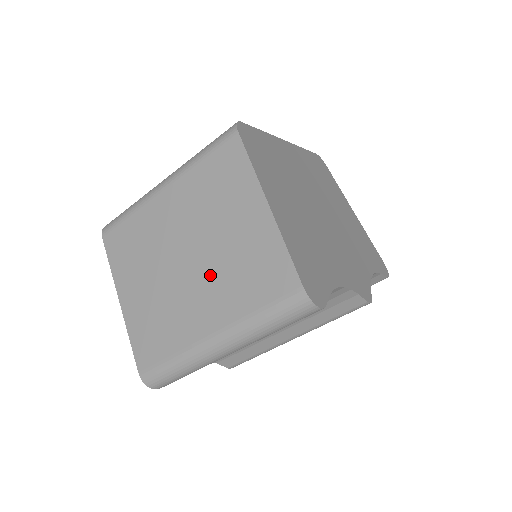
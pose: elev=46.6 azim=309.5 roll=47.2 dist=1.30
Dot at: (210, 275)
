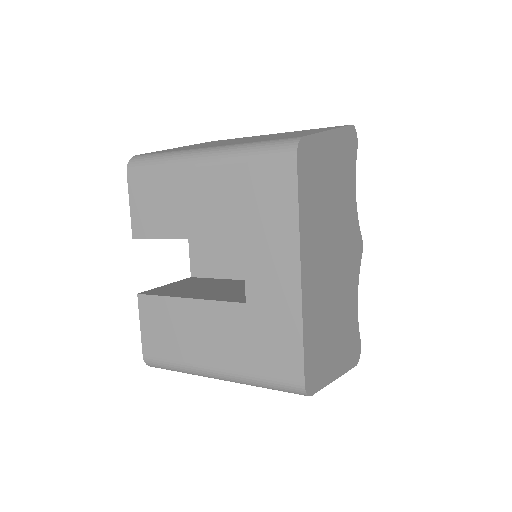
Dot at: occluded
